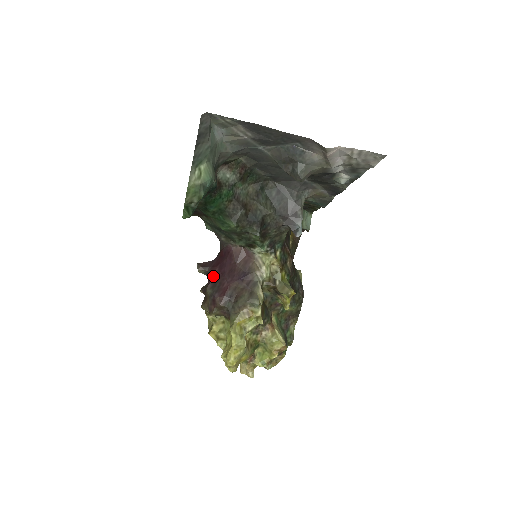
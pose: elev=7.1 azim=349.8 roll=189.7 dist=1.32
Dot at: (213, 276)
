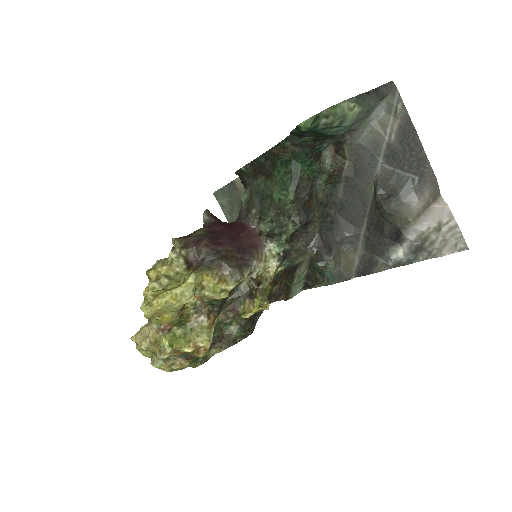
Dot at: (215, 227)
